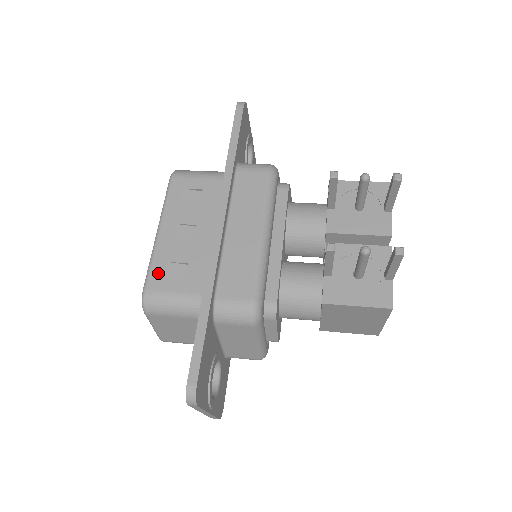
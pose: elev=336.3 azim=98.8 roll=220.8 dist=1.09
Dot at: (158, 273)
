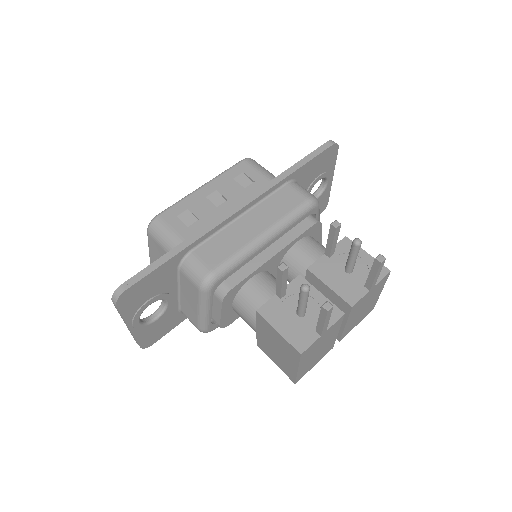
Dot at: (175, 211)
